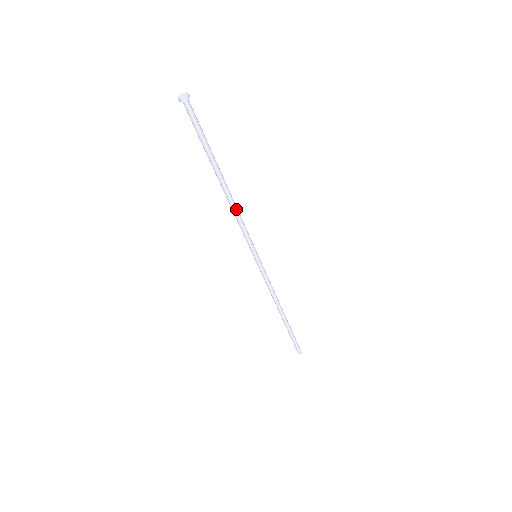
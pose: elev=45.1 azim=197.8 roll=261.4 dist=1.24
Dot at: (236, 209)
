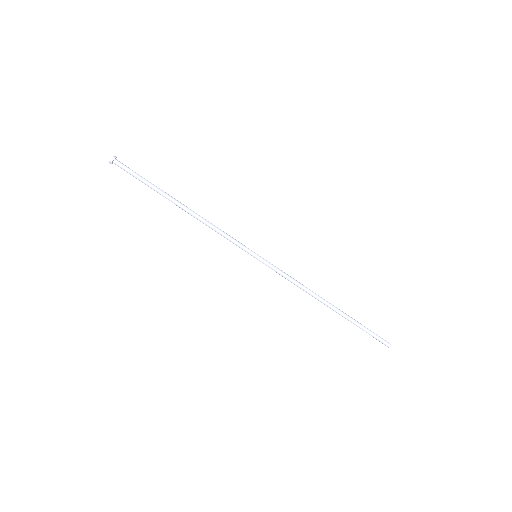
Dot at: (207, 221)
